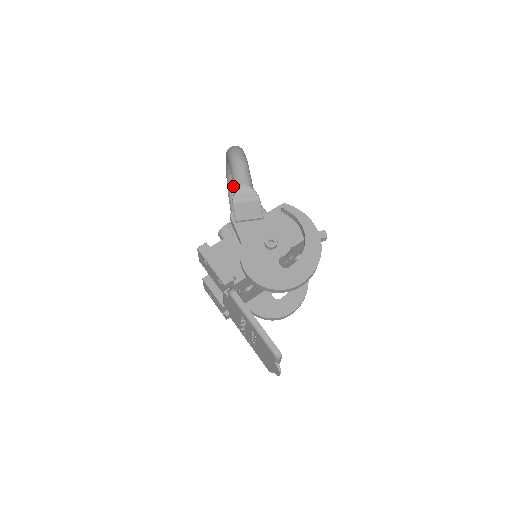
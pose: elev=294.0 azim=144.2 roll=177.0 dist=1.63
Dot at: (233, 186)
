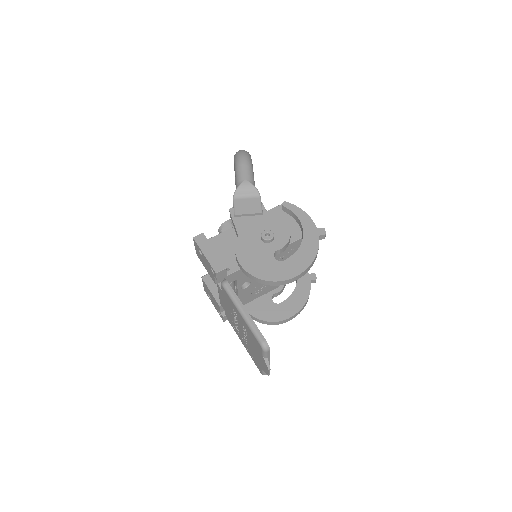
Dot at: occluded
